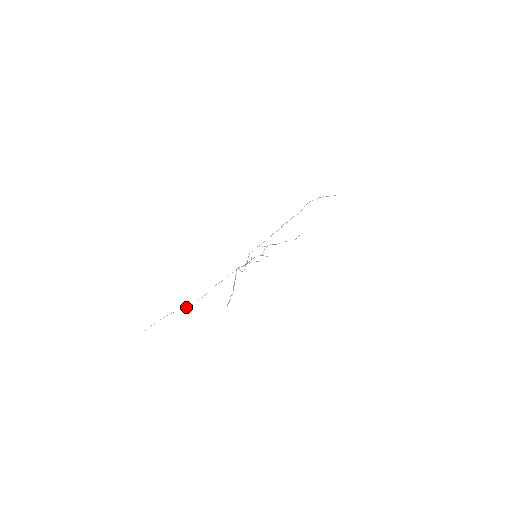
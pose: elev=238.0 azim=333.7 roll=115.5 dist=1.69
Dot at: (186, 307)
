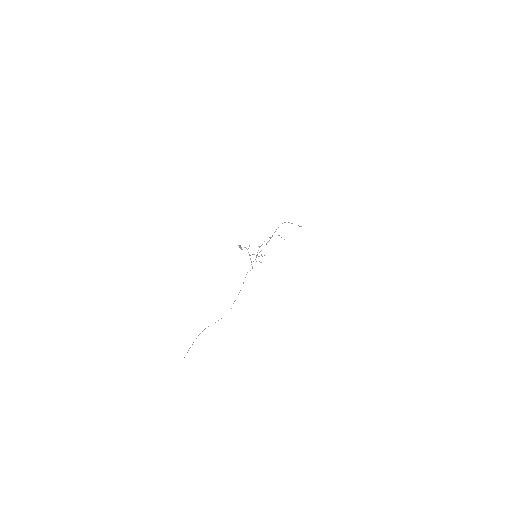
Dot at: occluded
